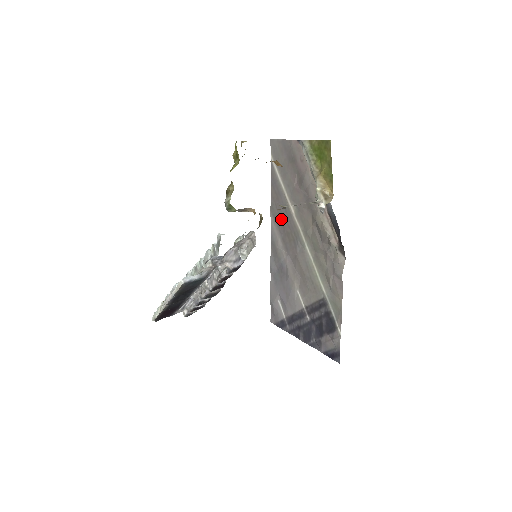
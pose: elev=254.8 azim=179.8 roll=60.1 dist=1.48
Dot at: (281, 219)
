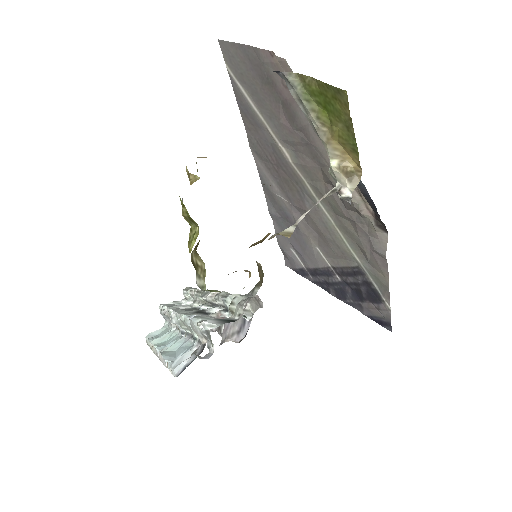
Dot at: (270, 160)
